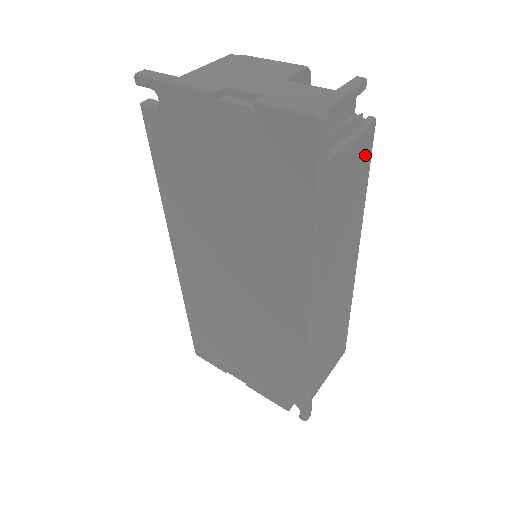
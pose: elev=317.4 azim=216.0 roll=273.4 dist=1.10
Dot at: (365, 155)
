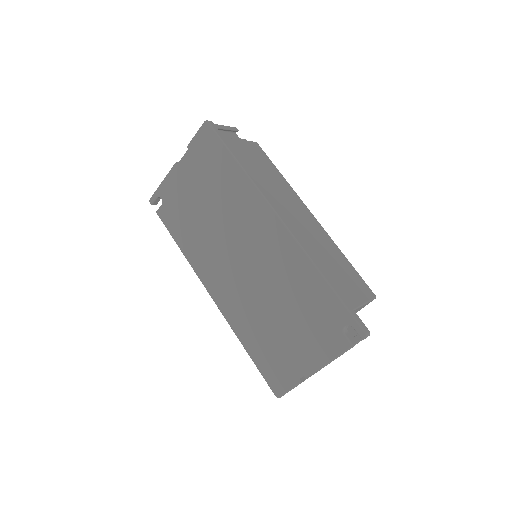
Dot at: (260, 153)
